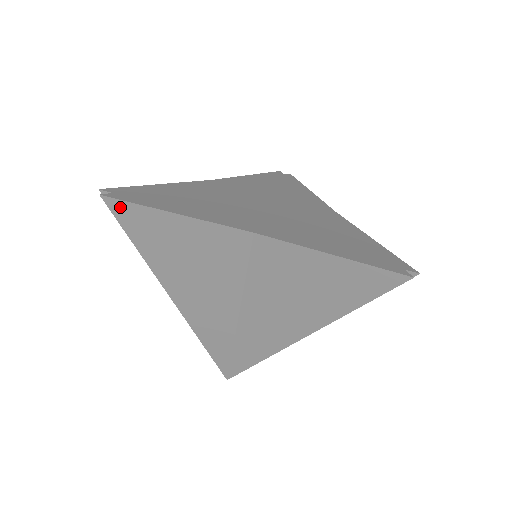
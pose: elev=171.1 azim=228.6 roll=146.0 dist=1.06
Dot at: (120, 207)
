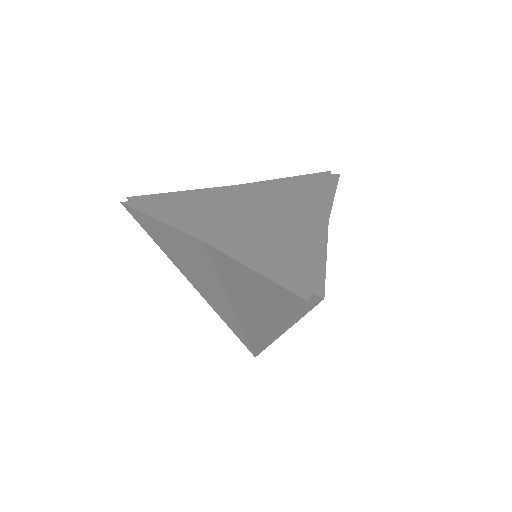
Dot at: (133, 212)
